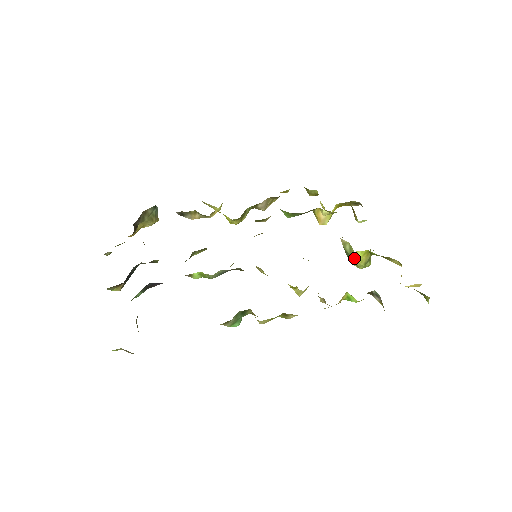
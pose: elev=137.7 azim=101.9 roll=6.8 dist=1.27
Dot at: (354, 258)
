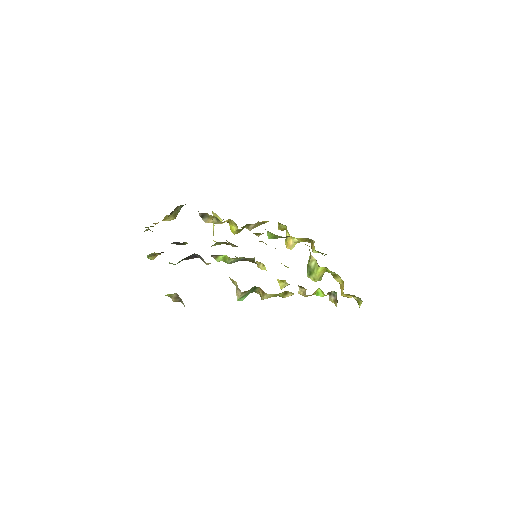
Dot at: (316, 272)
